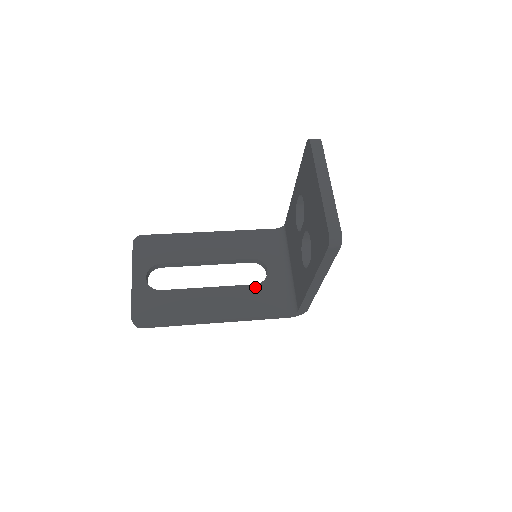
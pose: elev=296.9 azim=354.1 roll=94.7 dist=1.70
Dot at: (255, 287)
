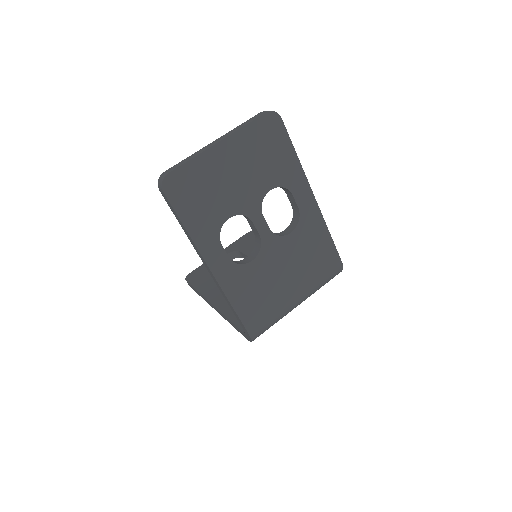
Dot at: occluded
